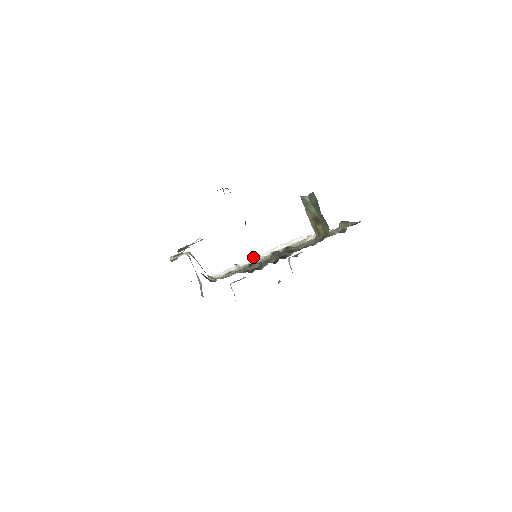
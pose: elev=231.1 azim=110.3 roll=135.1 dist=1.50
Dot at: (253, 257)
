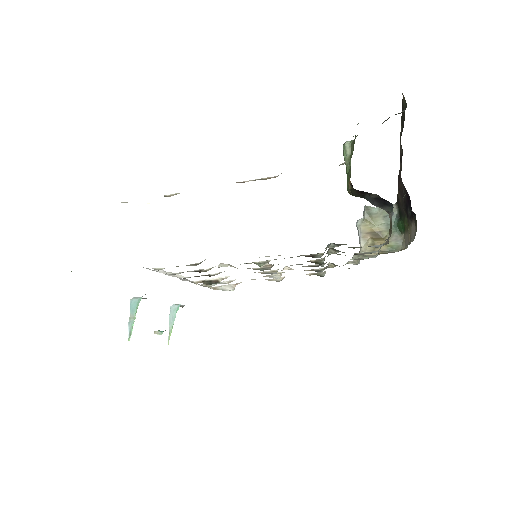
Dot at: occluded
